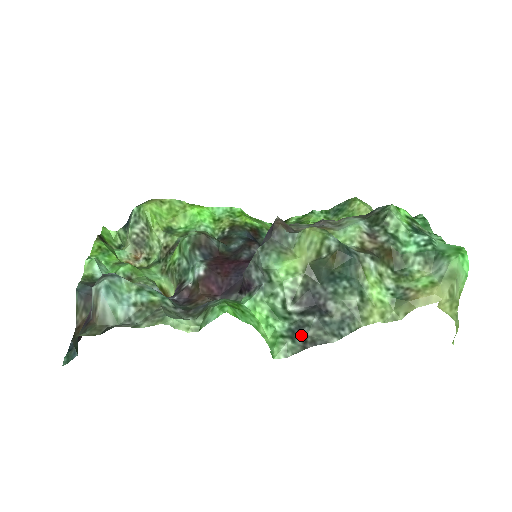
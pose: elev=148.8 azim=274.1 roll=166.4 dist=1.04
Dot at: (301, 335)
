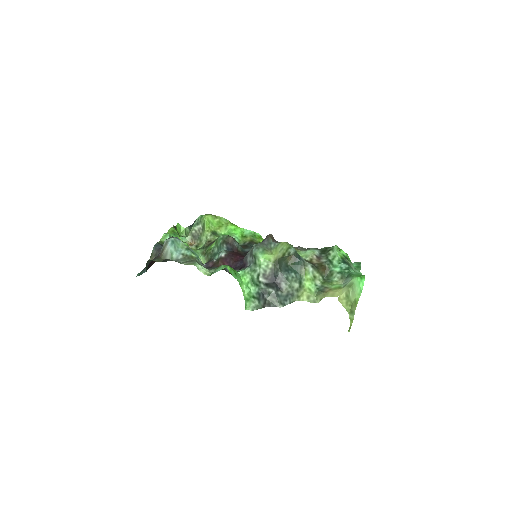
Dot at: (263, 298)
